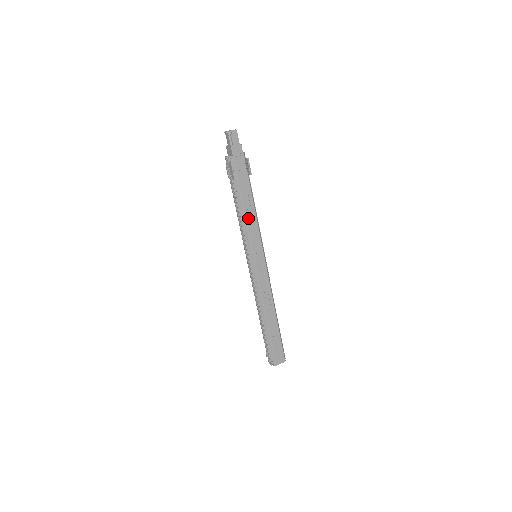
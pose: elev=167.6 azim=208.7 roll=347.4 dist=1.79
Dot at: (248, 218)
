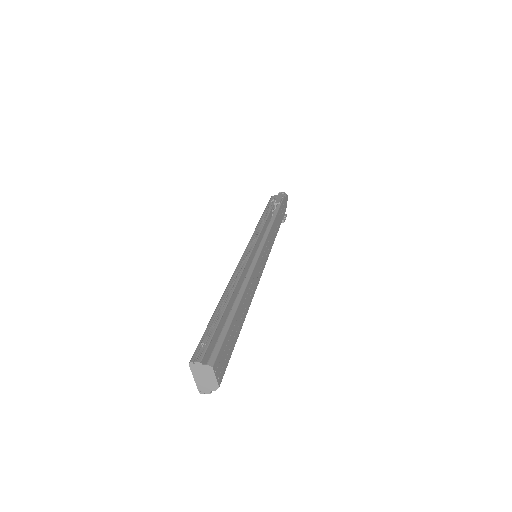
Dot at: (273, 227)
